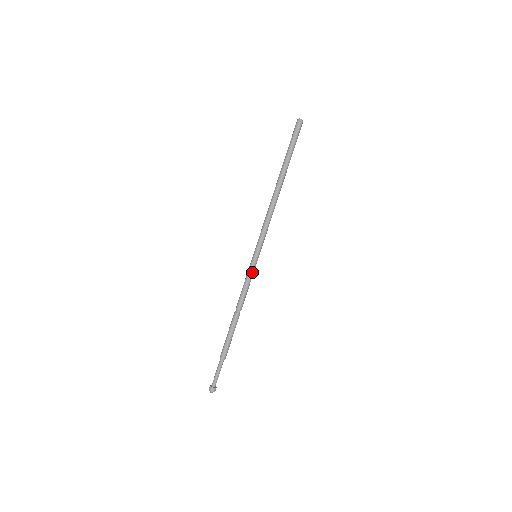
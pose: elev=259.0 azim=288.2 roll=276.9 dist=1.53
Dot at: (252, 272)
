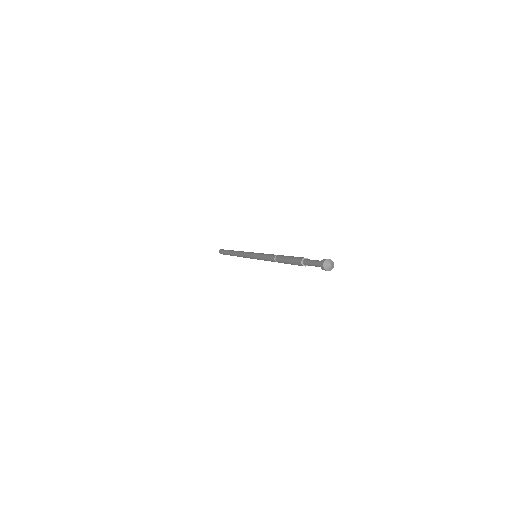
Dot at: occluded
